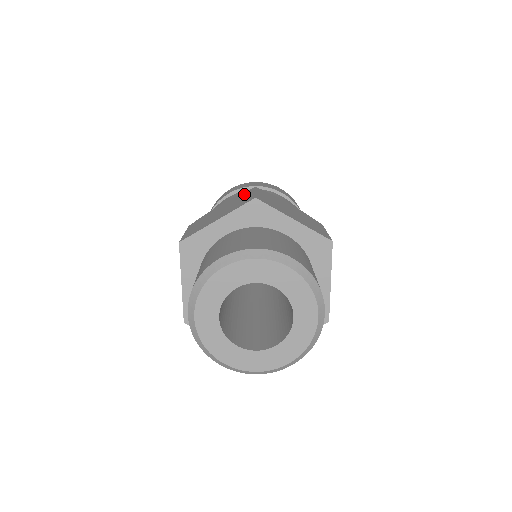
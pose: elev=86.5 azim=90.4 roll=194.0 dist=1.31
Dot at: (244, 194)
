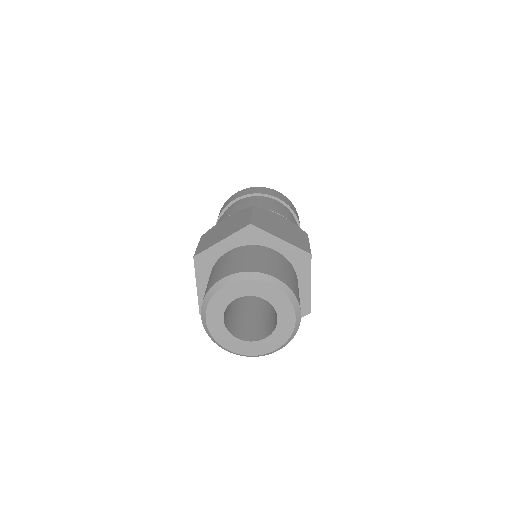
Dot at: (300, 232)
